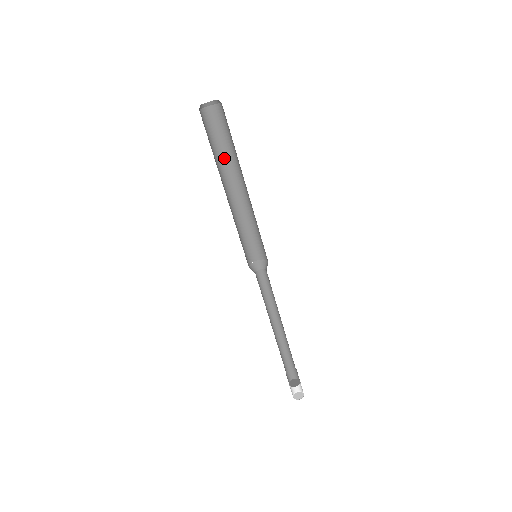
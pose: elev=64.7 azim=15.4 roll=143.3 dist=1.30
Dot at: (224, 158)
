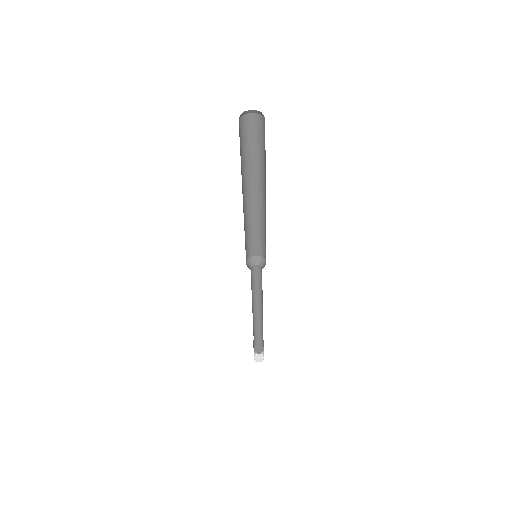
Dot at: (243, 168)
